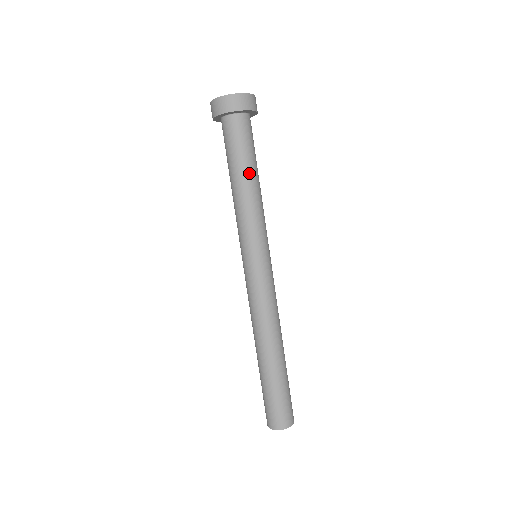
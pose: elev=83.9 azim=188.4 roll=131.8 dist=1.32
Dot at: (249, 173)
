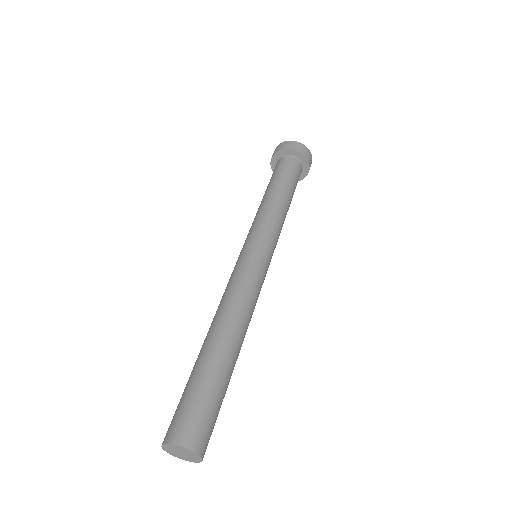
Dot at: (271, 188)
